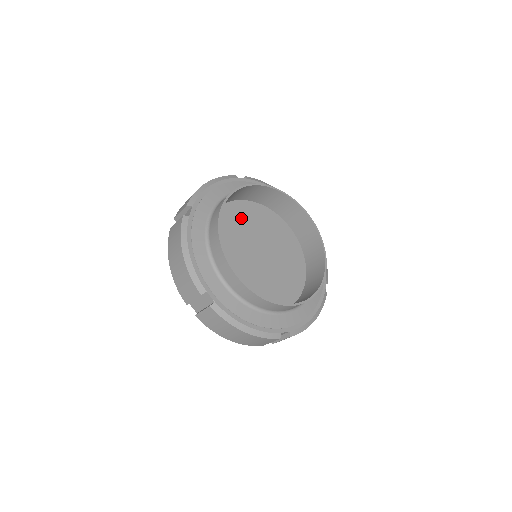
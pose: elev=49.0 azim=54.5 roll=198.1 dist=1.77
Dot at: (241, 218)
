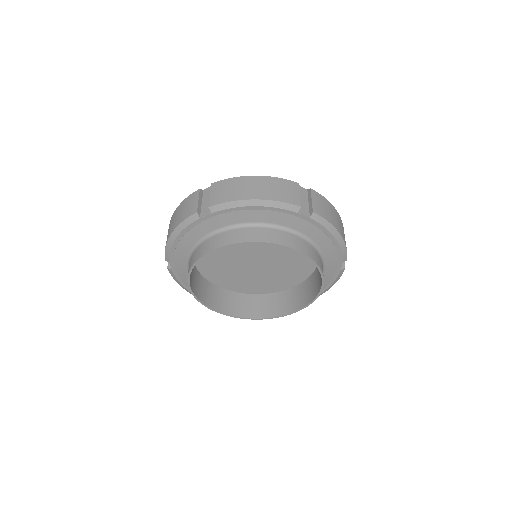
Dot at: occluded
